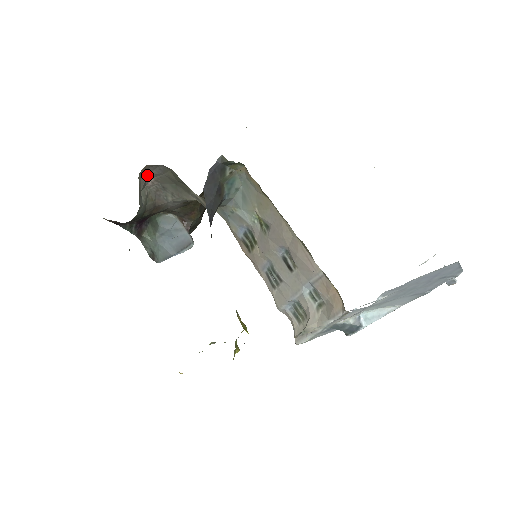
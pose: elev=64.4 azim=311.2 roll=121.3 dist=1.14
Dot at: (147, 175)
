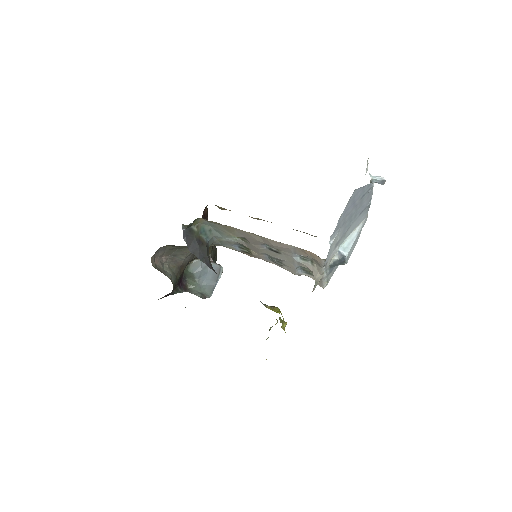
Dot at: (158, 258)
